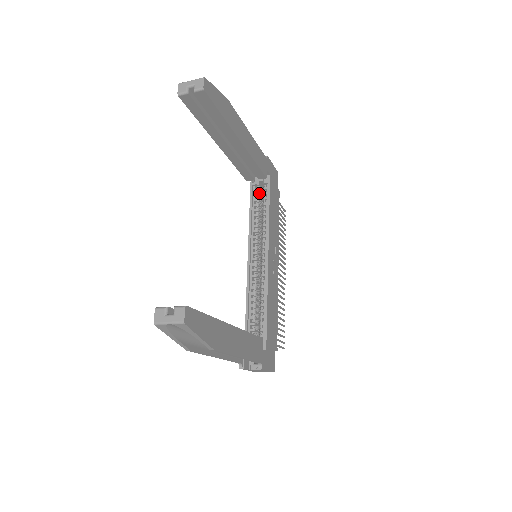
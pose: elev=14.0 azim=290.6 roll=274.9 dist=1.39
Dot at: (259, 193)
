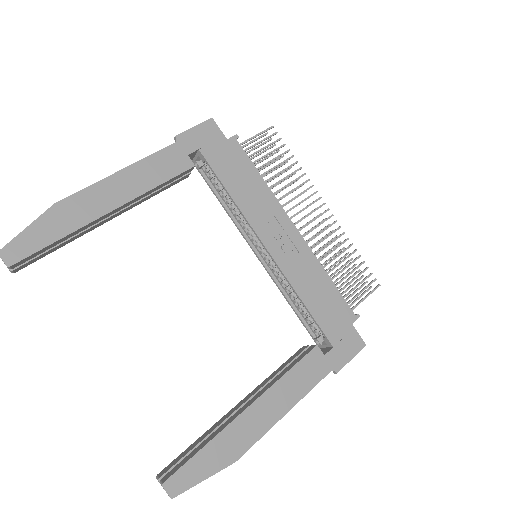
Dot at: (211, 173)
